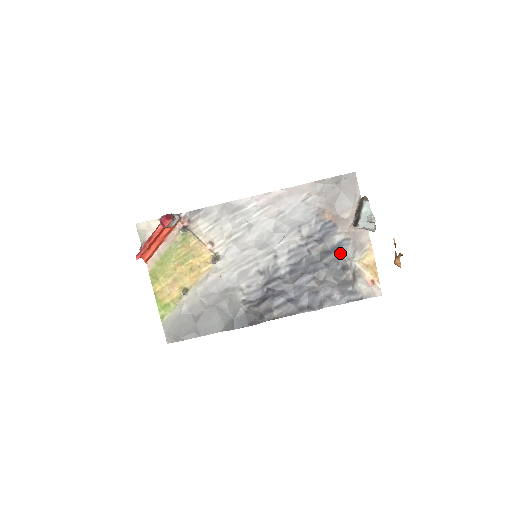
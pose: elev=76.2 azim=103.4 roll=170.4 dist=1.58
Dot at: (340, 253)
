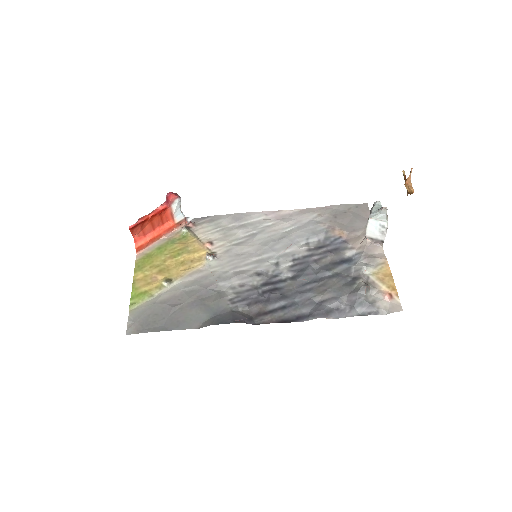
Dot at: (351, 265)
